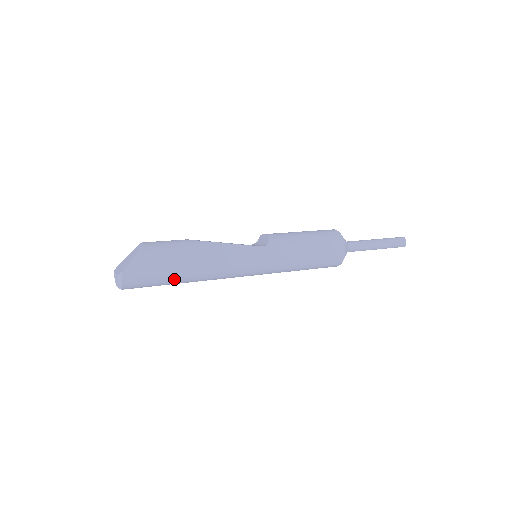
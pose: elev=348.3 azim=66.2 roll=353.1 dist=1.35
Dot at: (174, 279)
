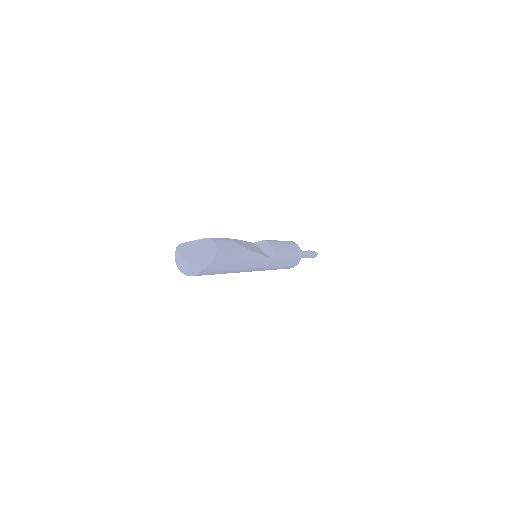
Dot at: occluded
